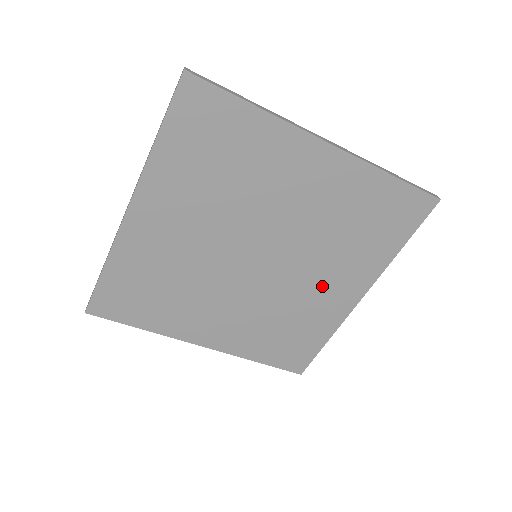
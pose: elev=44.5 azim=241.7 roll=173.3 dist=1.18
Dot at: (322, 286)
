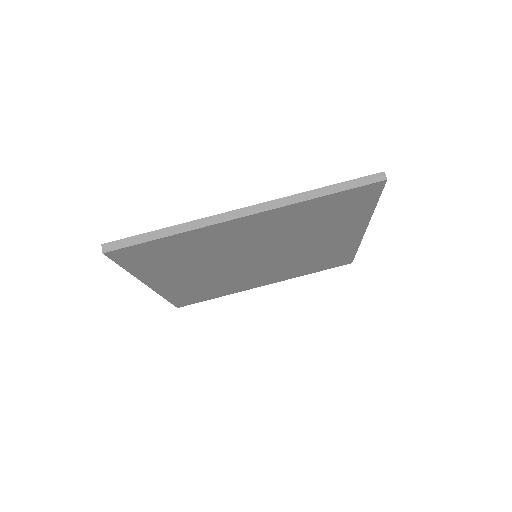
Dot at: (259, 277)
